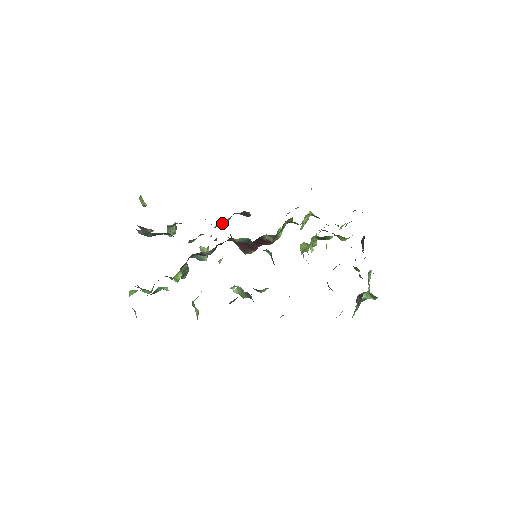
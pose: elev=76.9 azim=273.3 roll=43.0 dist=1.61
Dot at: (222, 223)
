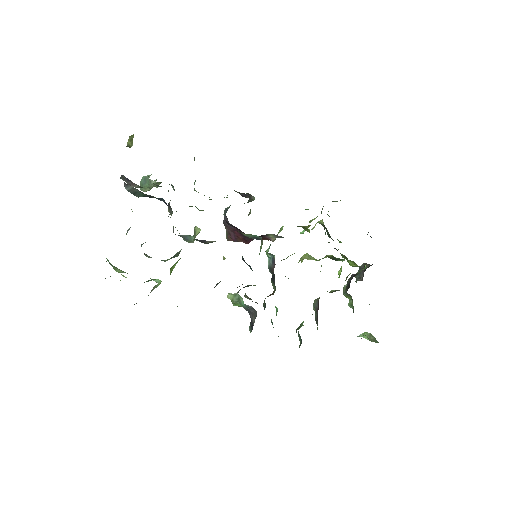
Dot at: occluded
